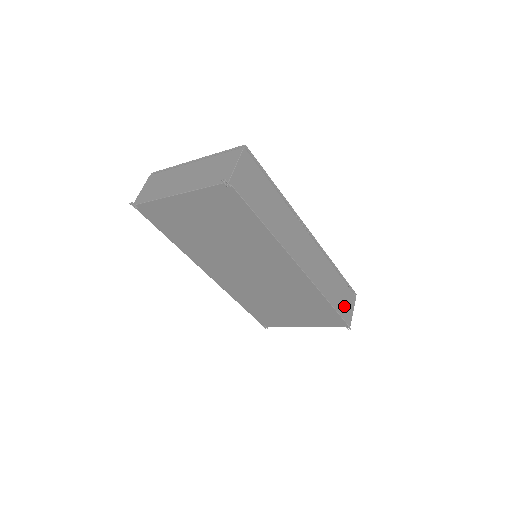
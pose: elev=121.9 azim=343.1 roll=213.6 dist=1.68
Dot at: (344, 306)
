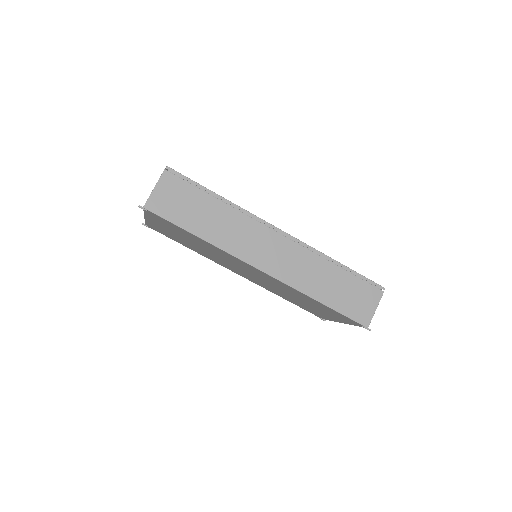
Dot at: (354, 304)
